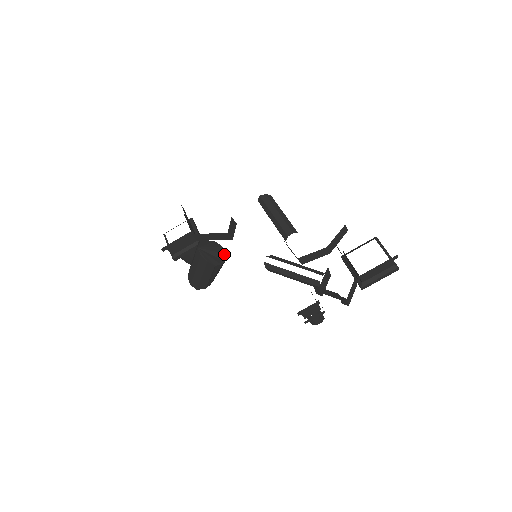
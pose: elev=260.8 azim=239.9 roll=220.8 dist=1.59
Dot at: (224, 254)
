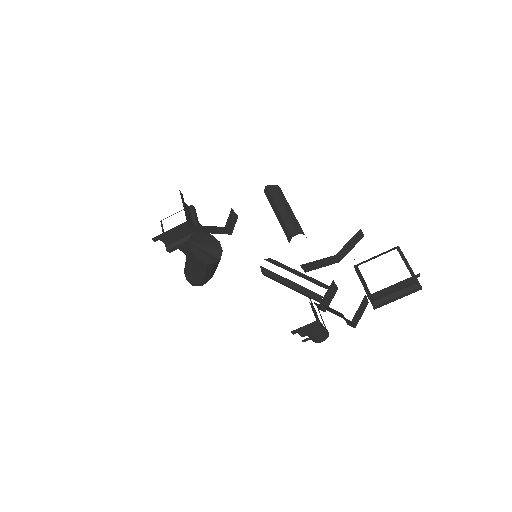
Dot at: (221, 250)
